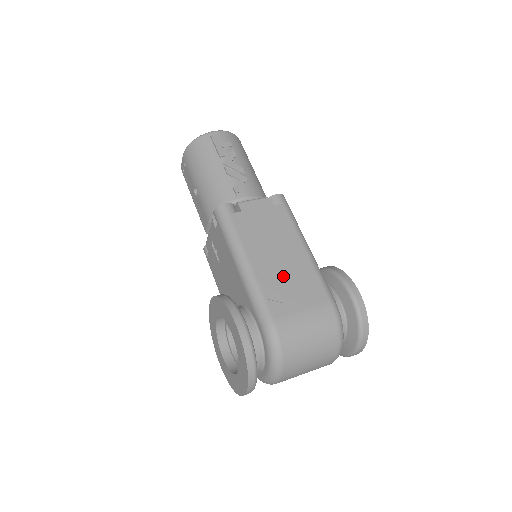
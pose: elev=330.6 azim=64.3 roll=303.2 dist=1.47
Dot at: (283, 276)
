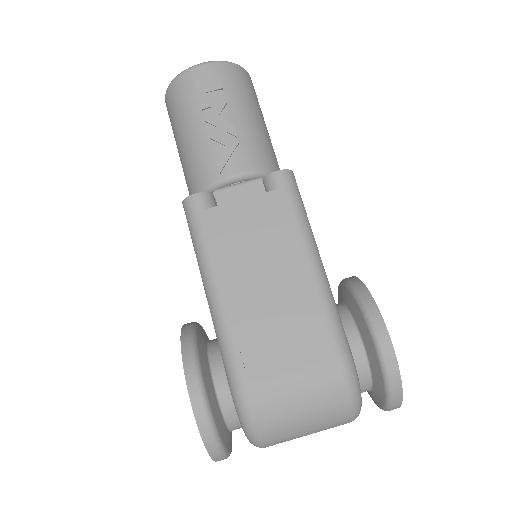
Dot at: (268, 313)
